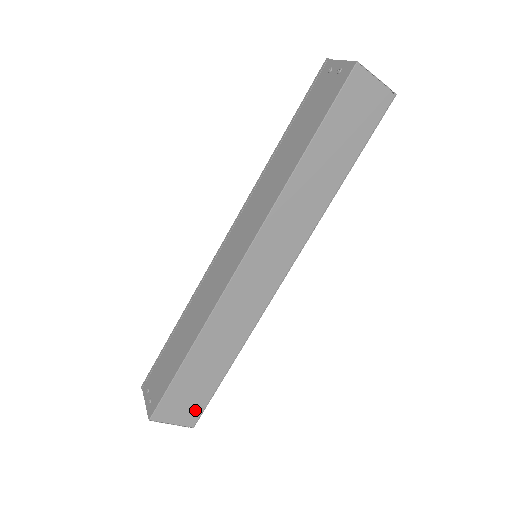
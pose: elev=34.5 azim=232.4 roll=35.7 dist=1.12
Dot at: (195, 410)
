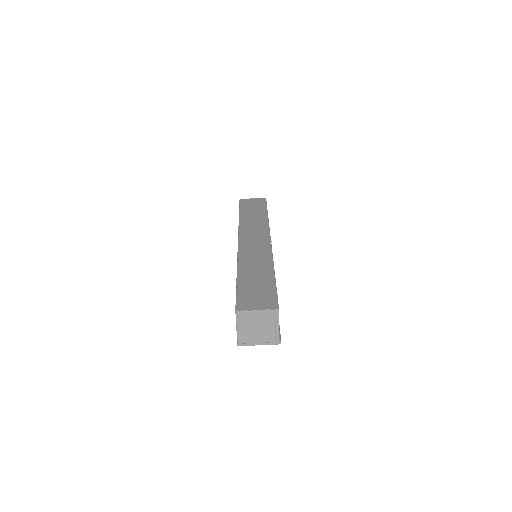
Dot at: (270, 300)
